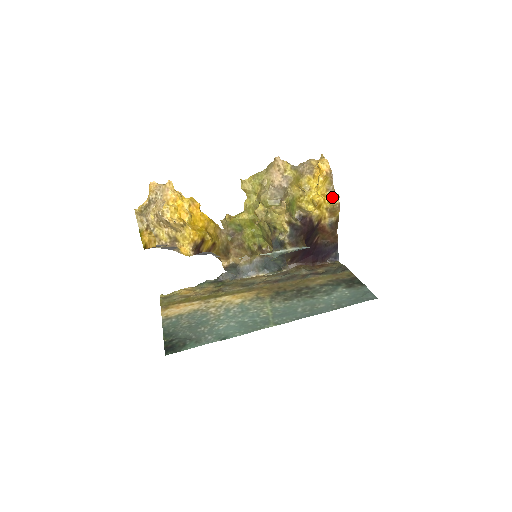
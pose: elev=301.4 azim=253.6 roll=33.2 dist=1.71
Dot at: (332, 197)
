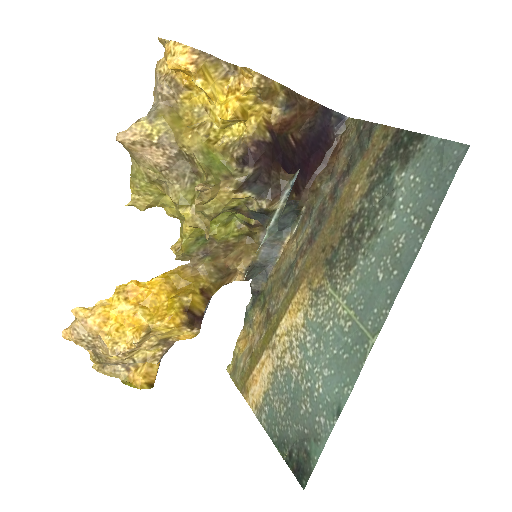
Dot at: (242, 80)
